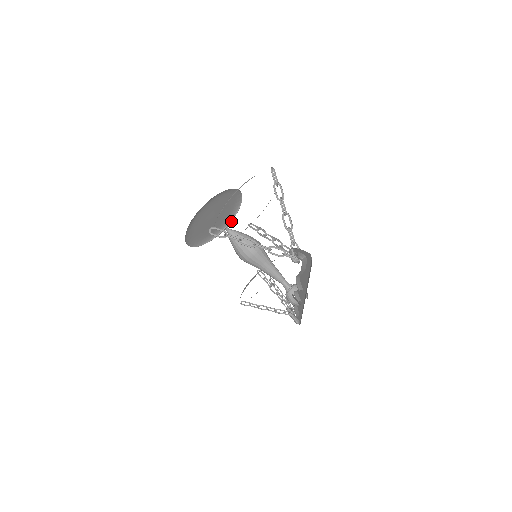
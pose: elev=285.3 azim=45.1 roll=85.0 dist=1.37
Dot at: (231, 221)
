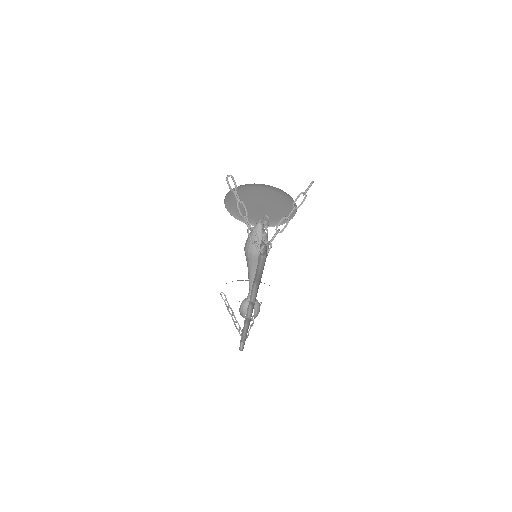
Dot at: (273, 226)
